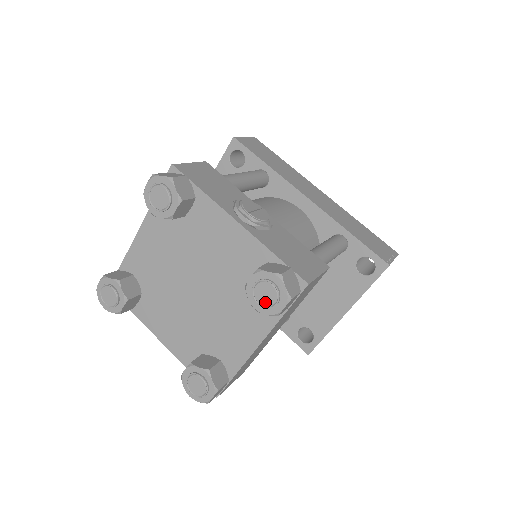
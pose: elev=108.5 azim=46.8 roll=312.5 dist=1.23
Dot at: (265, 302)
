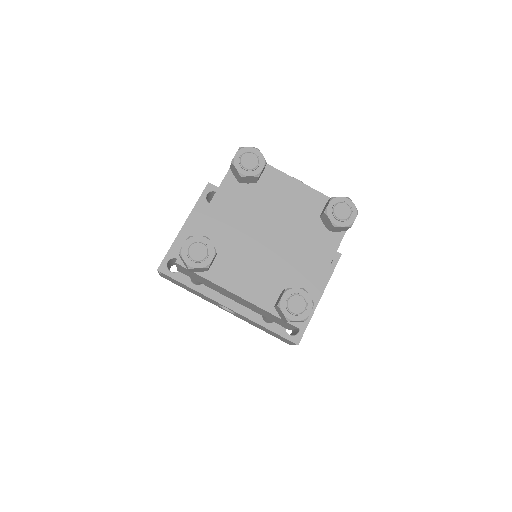
Dot at: (343, 216)
